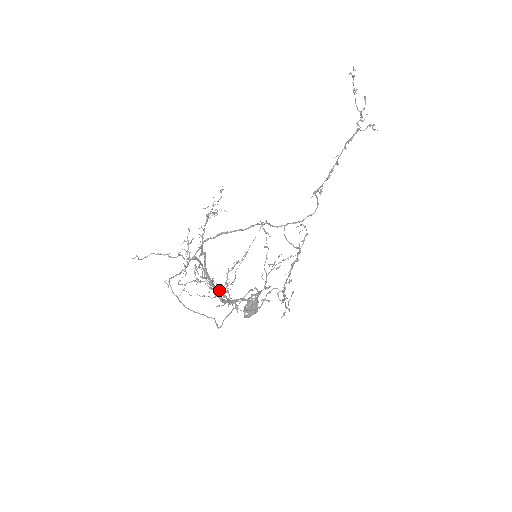
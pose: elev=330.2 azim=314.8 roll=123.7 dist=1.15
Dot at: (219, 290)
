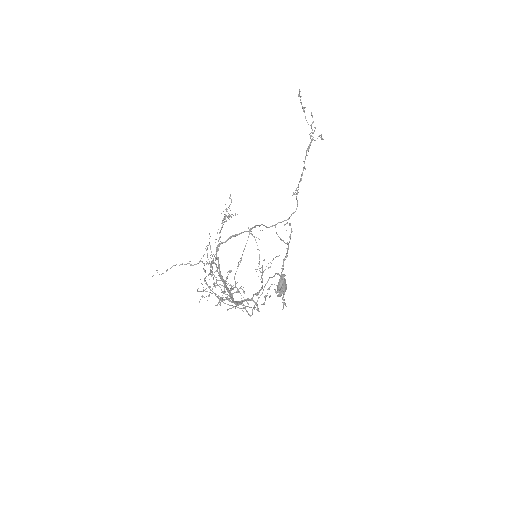
Dot at: (221, 299)
